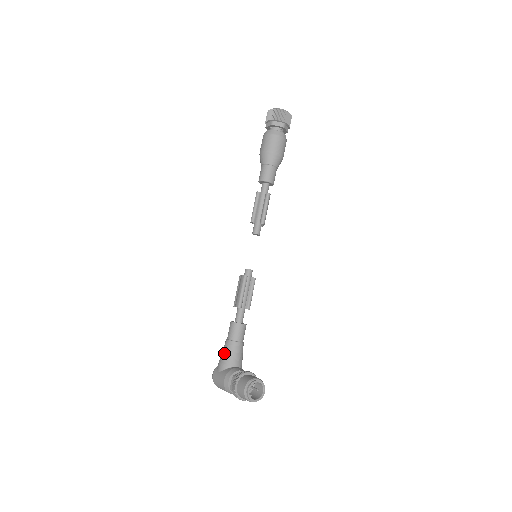
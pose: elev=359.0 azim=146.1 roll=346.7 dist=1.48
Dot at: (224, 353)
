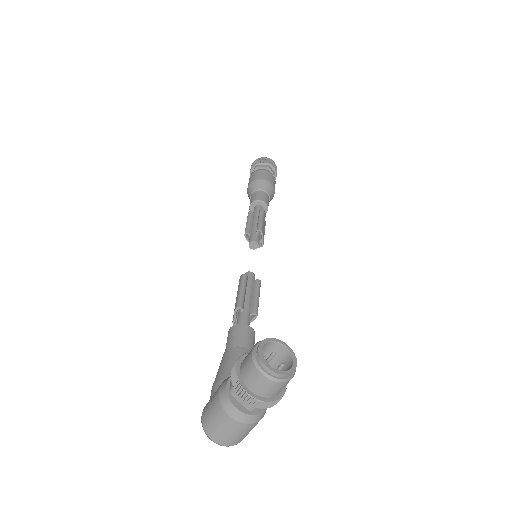
Dot at: (219, 368)
